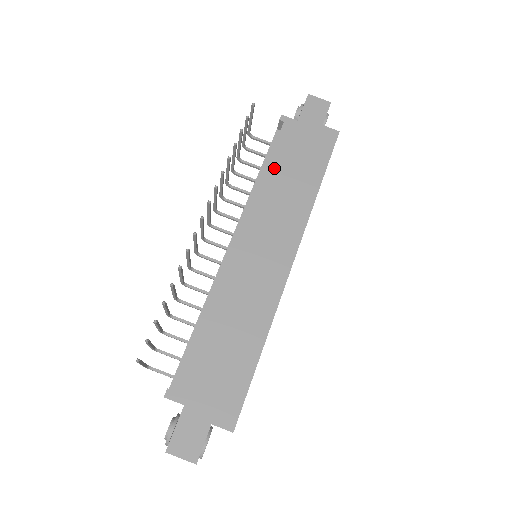
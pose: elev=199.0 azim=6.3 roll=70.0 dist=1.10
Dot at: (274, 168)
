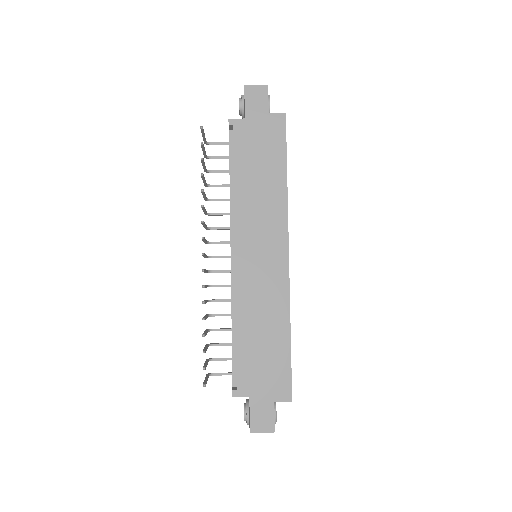
Dot at: (242, 175)
